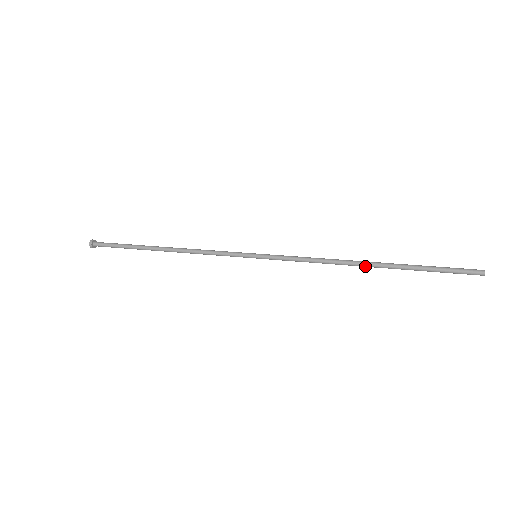
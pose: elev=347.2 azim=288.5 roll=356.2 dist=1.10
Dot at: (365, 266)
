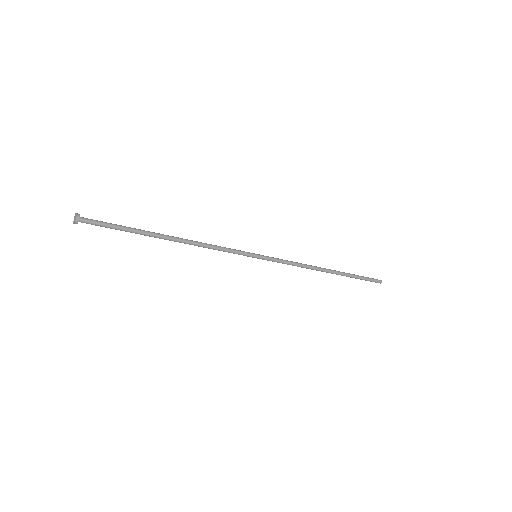
Dot at: (328, 270)
